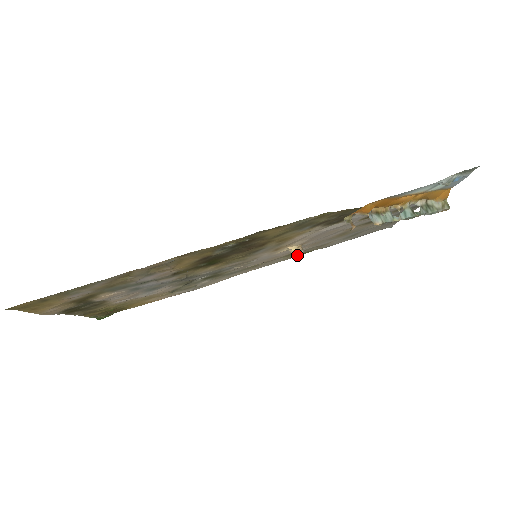
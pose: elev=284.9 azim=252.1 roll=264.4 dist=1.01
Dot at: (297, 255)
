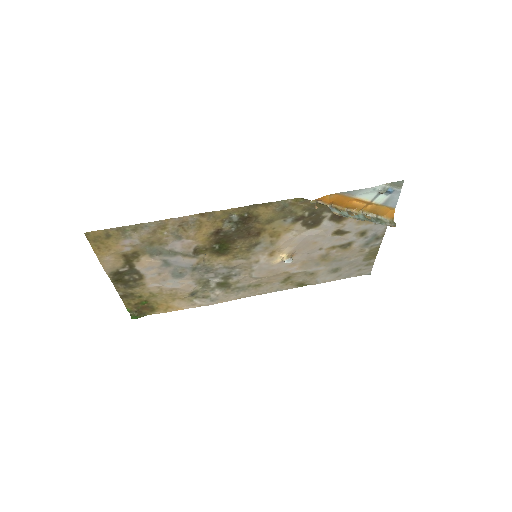
Dot at: (293, 286)
